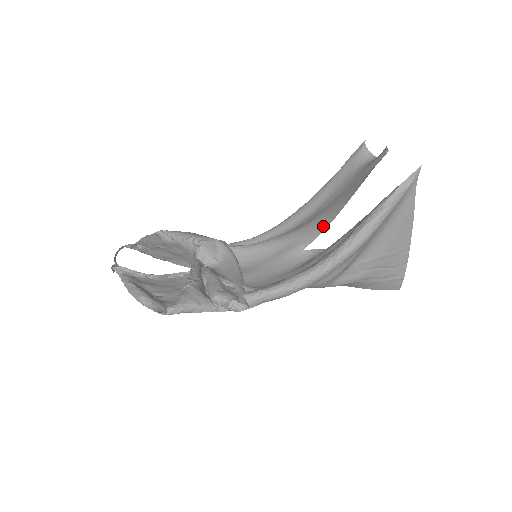
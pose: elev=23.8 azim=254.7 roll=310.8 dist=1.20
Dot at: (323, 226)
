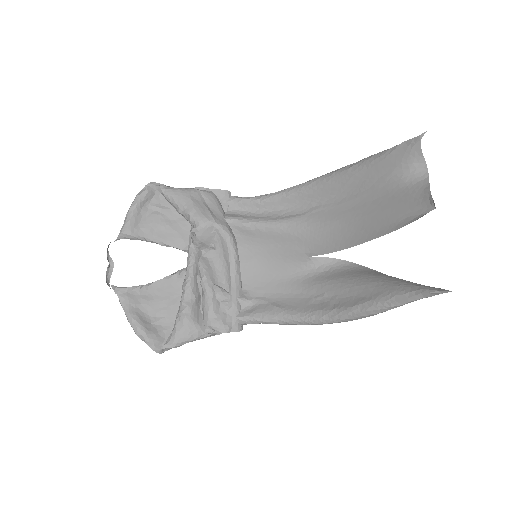
Dot at: (333, 246)
